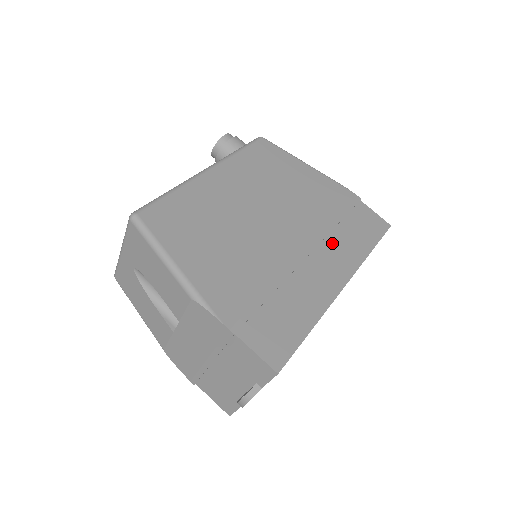
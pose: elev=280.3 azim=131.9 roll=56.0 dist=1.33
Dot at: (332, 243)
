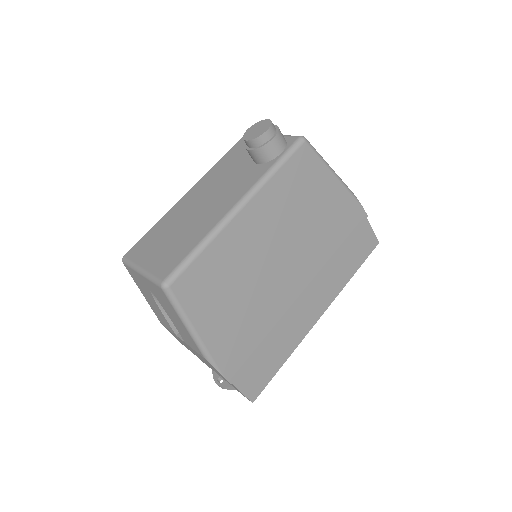
Dot at: (325, 277)
